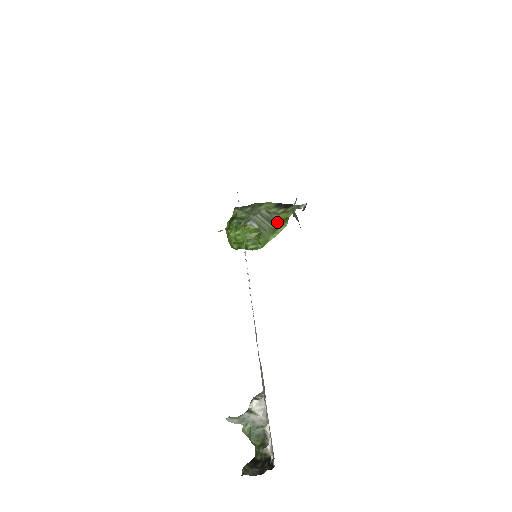
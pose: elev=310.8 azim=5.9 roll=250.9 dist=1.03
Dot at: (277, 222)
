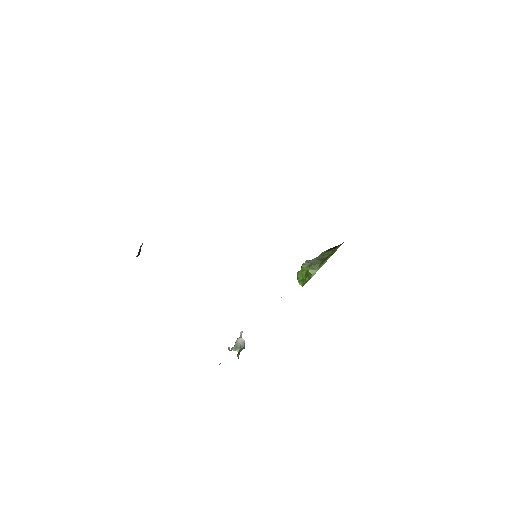
Dot at: (325, 258)
